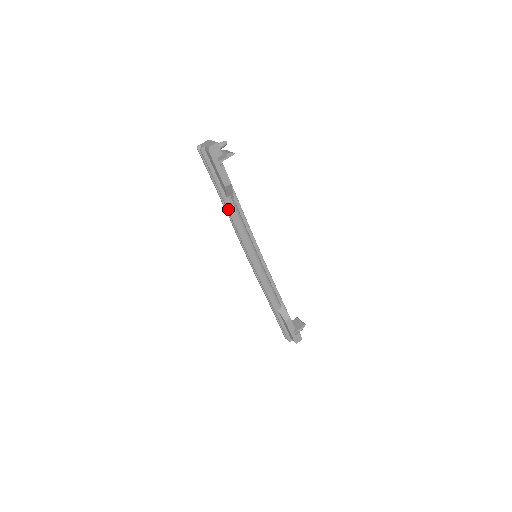
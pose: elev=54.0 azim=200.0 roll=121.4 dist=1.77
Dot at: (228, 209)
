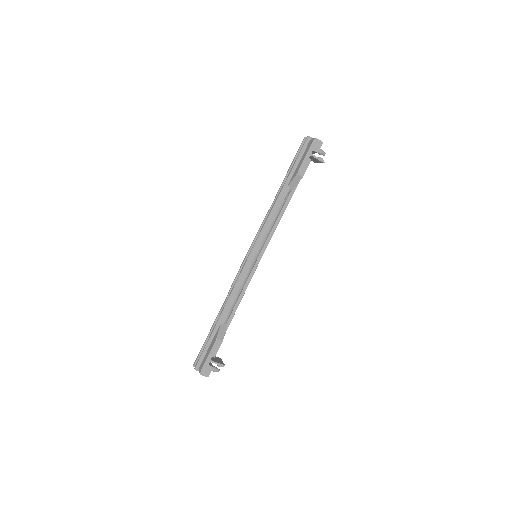
Dot at: (280, 195)
